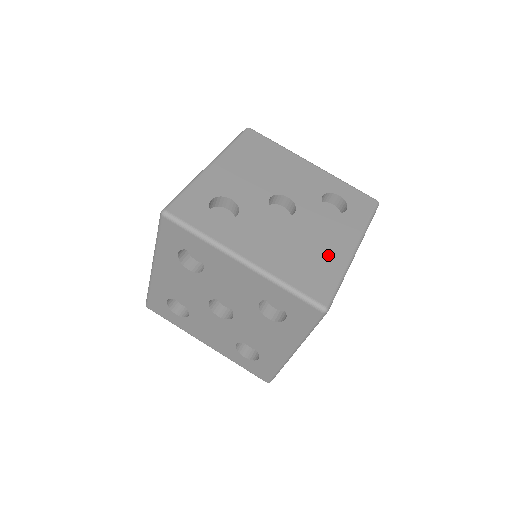
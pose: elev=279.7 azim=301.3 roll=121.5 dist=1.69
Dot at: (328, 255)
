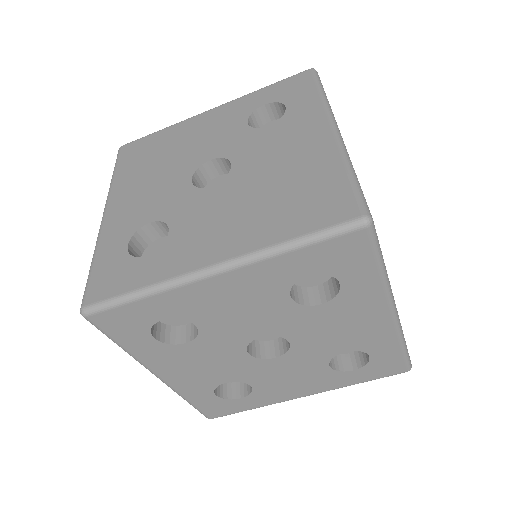
Dot at: (308, 164)
